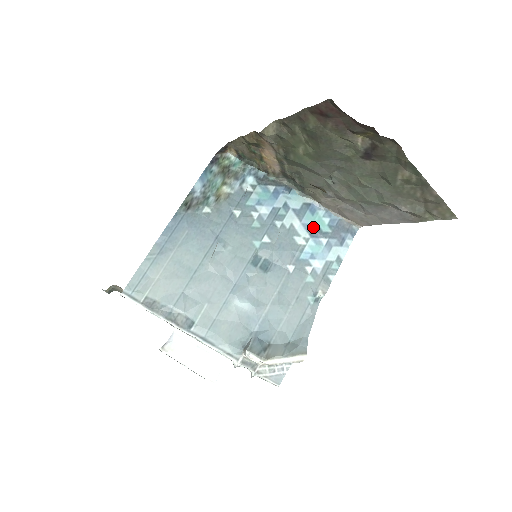
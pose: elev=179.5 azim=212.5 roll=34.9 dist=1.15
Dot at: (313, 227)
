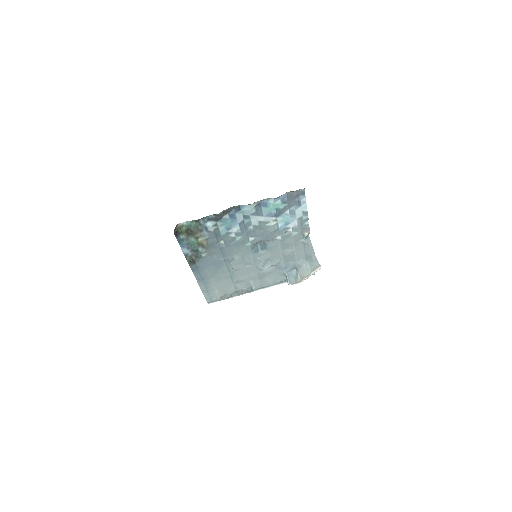
Dot at: (273, 212)
